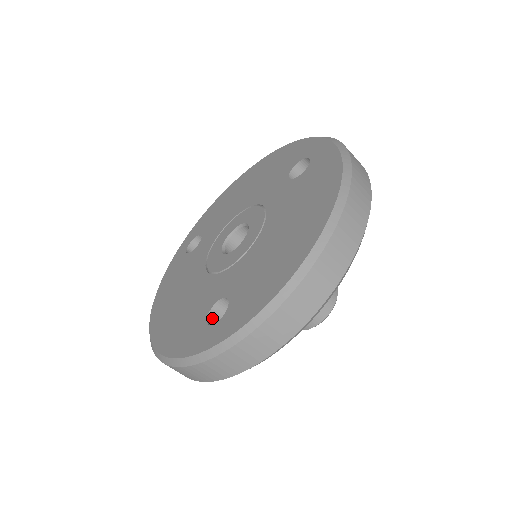
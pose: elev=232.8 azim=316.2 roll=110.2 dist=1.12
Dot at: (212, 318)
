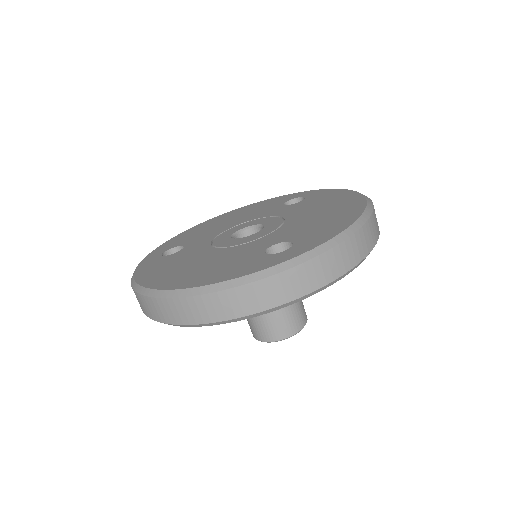
Dot at: occluded
